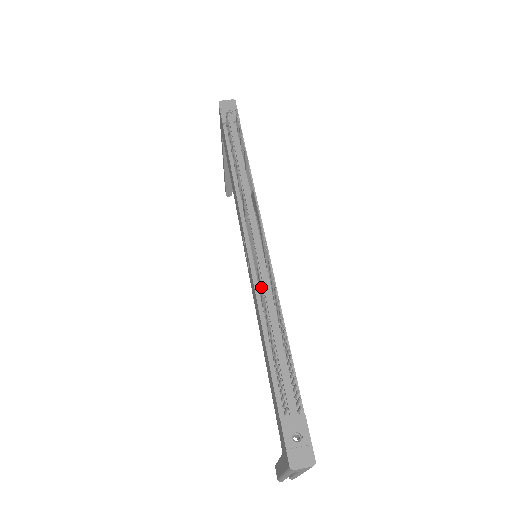
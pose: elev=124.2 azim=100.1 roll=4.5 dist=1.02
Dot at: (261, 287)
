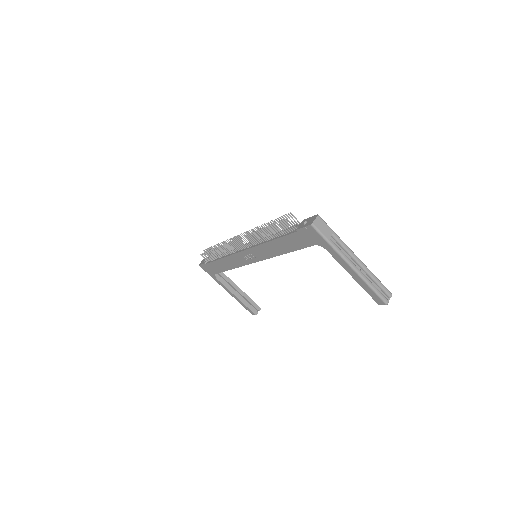
Dot at: (252, 235)
